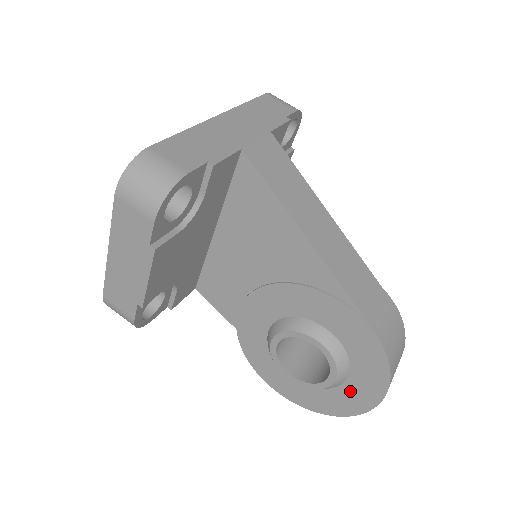
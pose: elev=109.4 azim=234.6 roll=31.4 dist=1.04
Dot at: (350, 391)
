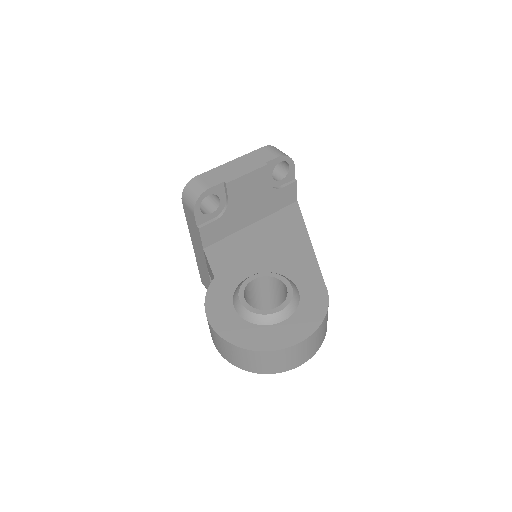
Dot at: (286, 328)
